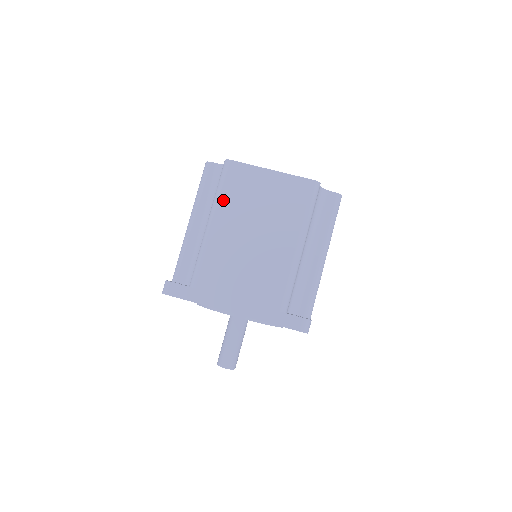
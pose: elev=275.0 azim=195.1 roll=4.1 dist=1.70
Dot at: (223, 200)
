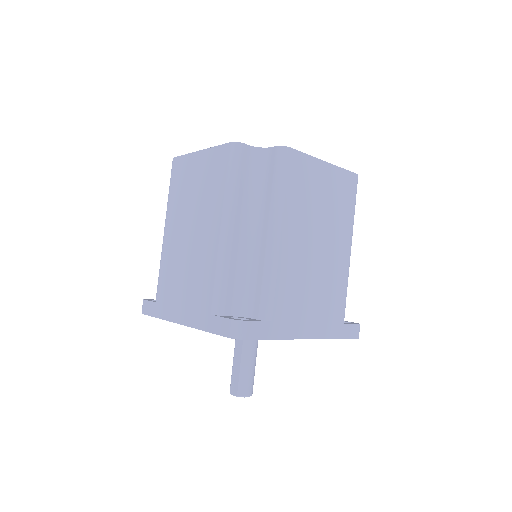
Dot at: (170, 202)
